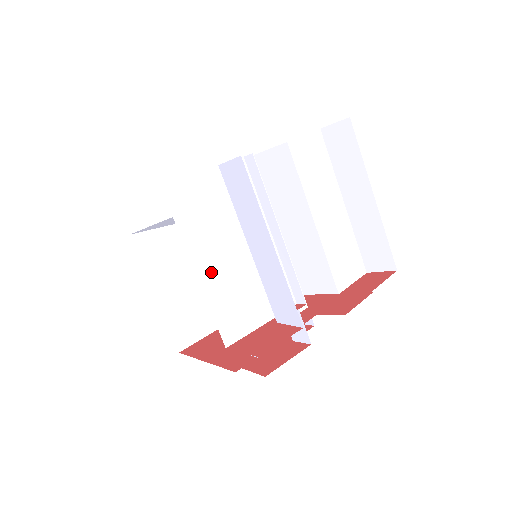
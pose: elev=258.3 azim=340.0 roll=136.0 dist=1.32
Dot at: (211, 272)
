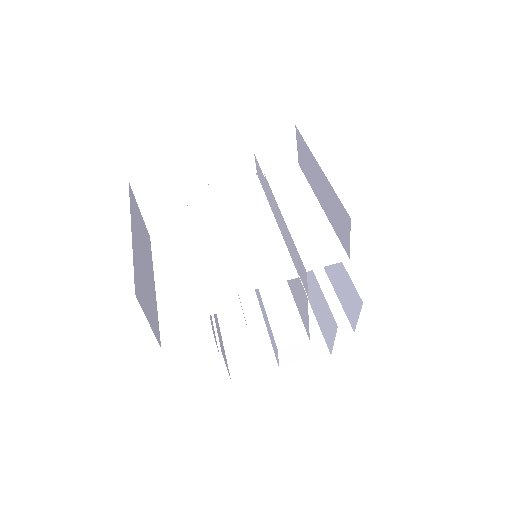
Dot at: (268, 196)
